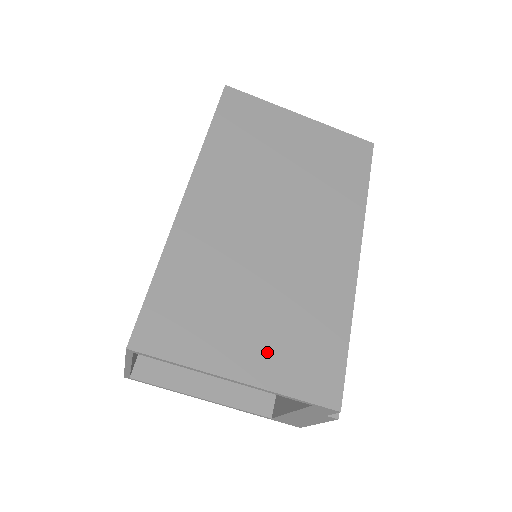
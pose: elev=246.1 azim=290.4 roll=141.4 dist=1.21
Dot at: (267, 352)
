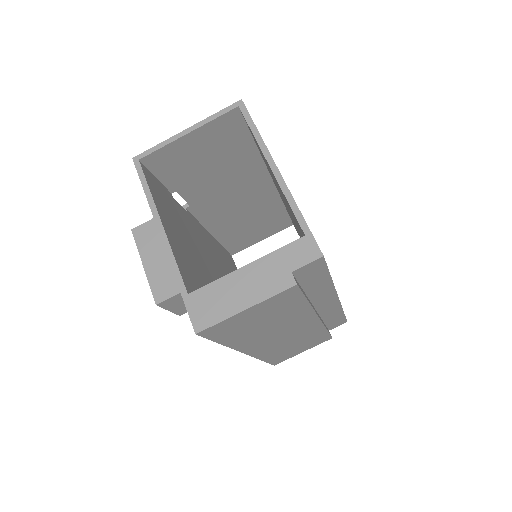
Dot at: occluded
